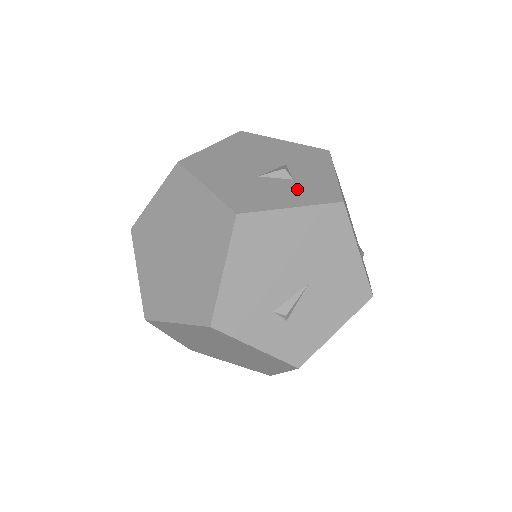
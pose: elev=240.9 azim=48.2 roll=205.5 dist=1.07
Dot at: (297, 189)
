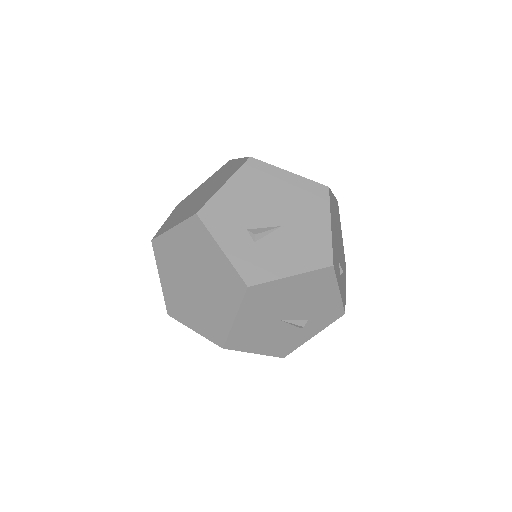
Dot at: occluded
